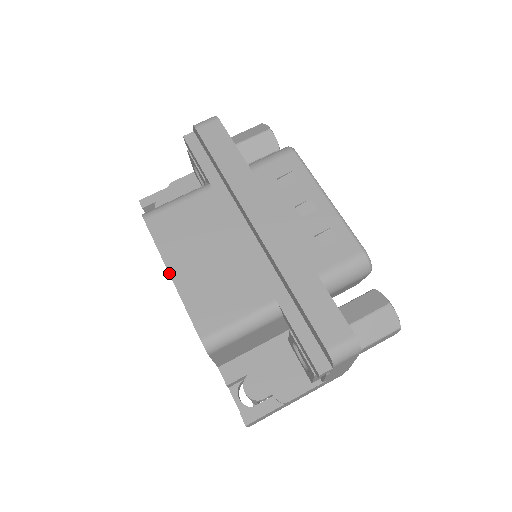
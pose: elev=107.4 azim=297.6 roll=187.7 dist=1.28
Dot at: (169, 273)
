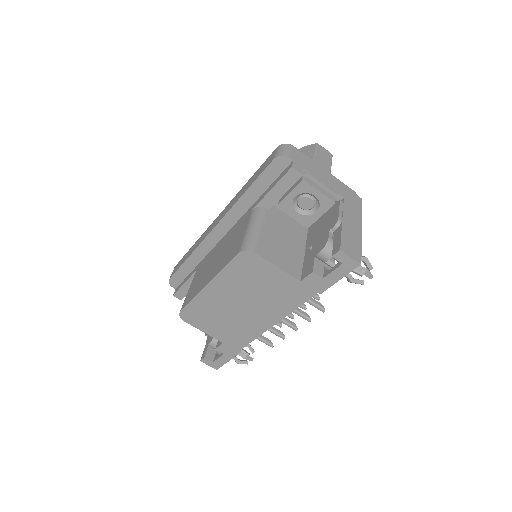
Dot at: (206, 286)
